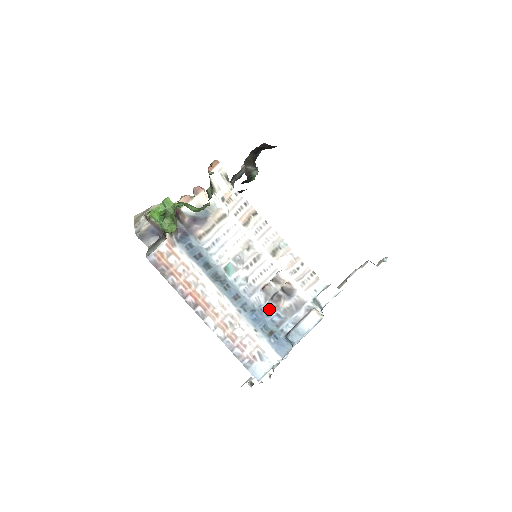
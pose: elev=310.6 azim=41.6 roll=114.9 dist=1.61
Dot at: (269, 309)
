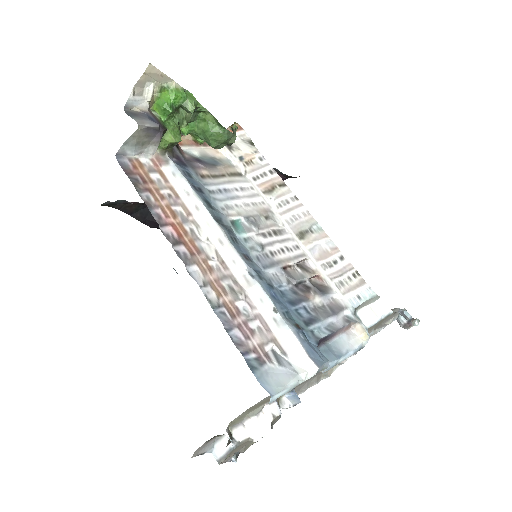
Dot at: (293, 296)
